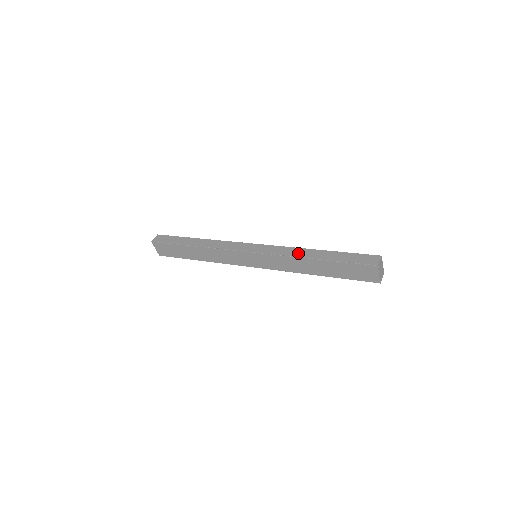
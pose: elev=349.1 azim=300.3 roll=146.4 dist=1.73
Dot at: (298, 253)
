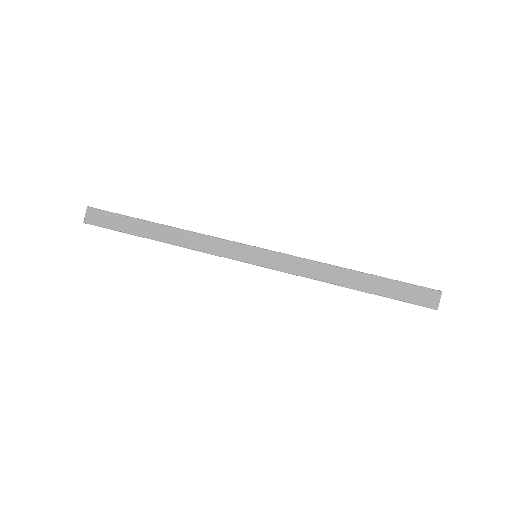
Dot at: (324, 274)
